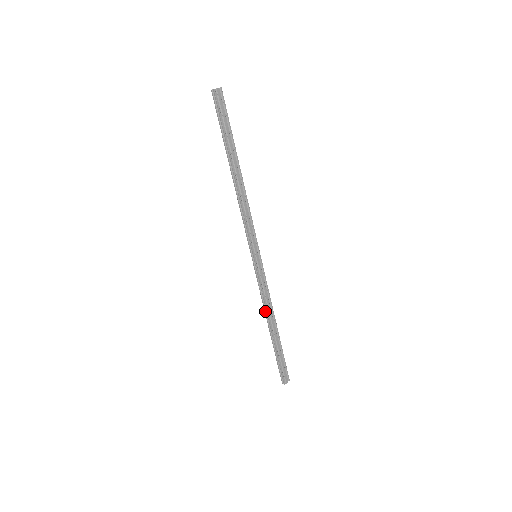
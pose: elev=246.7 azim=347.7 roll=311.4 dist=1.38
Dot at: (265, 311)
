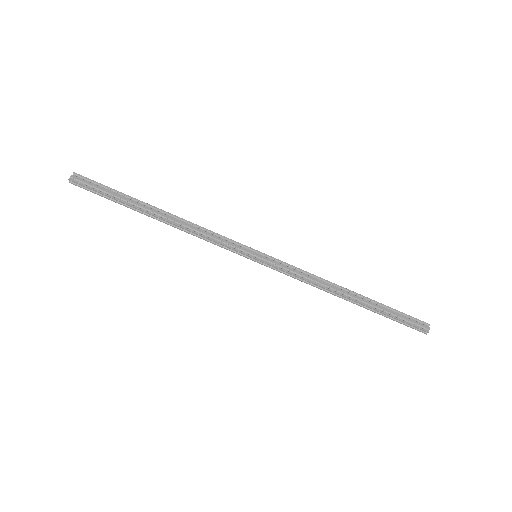
Dot at: (323, 290)
